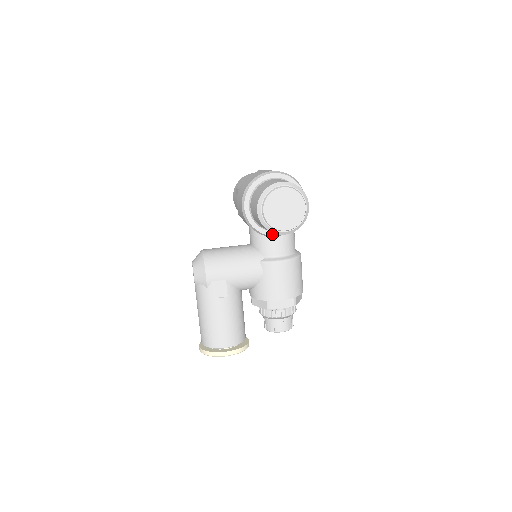
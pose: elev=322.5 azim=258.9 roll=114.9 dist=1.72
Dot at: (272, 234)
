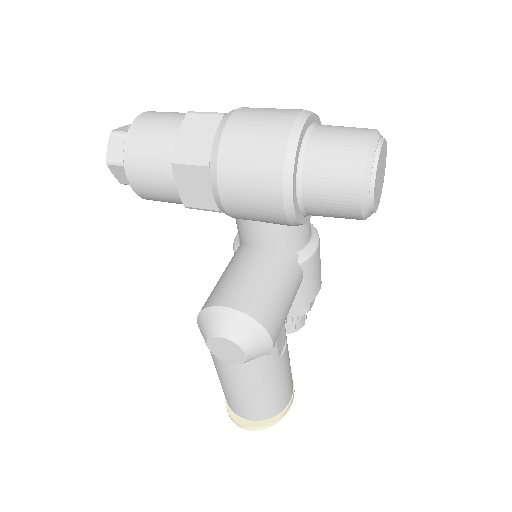
Dot at: (309, 216)
